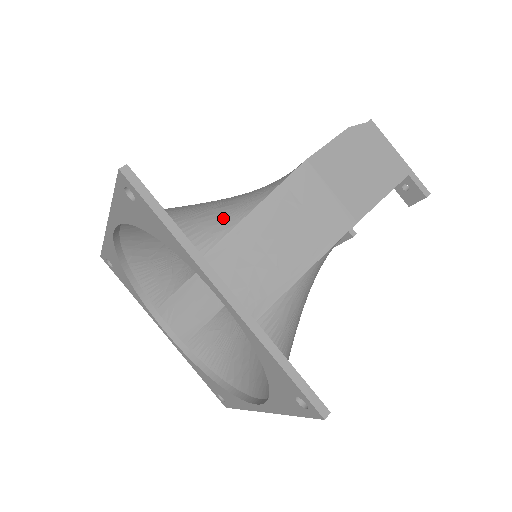
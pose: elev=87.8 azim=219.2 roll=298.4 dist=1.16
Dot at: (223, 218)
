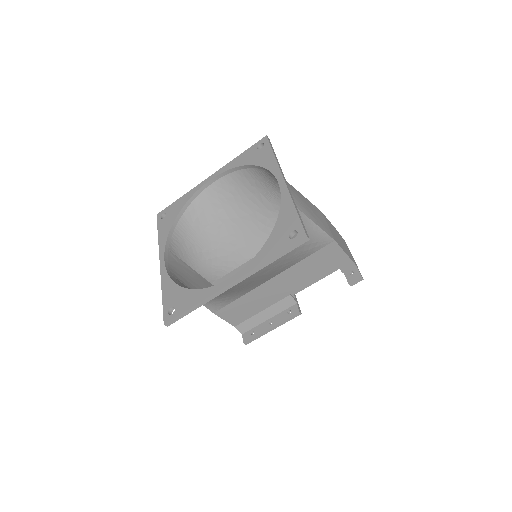
Dot at: occluded
